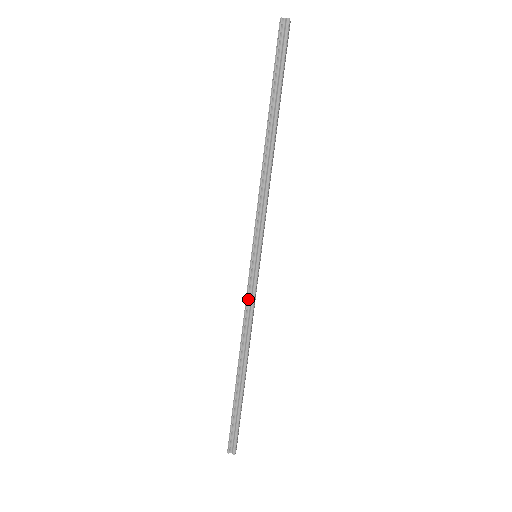
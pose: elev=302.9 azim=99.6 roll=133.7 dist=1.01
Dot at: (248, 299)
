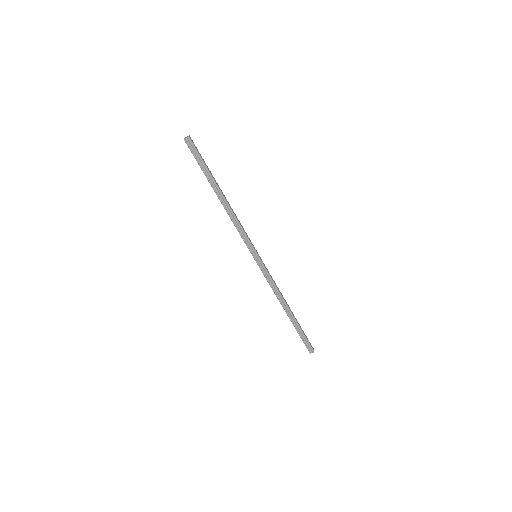
Dot at: (267, 279)
